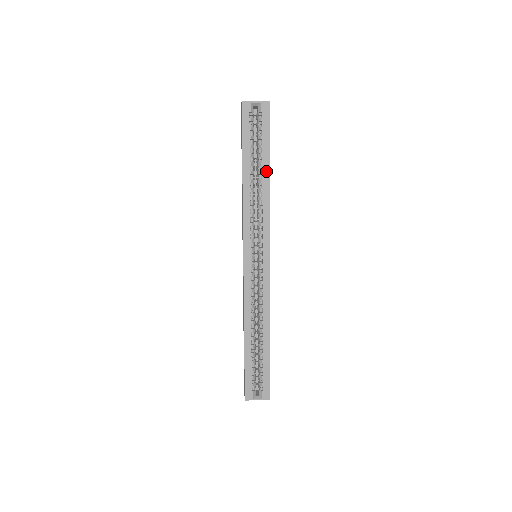
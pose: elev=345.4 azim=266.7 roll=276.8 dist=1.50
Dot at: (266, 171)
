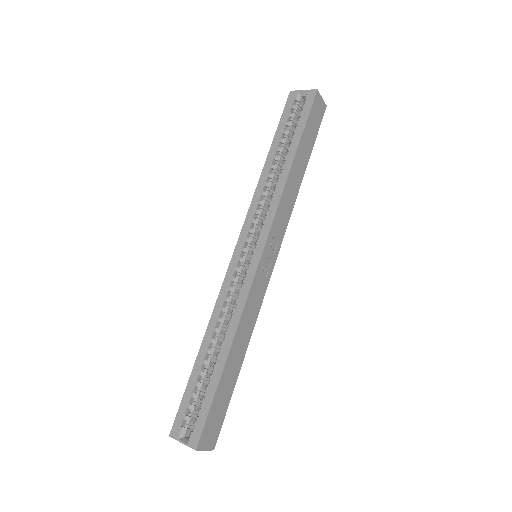
Dot at: (291, 156)
